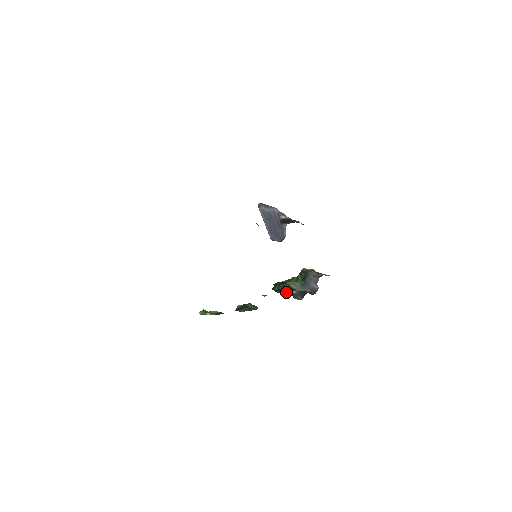
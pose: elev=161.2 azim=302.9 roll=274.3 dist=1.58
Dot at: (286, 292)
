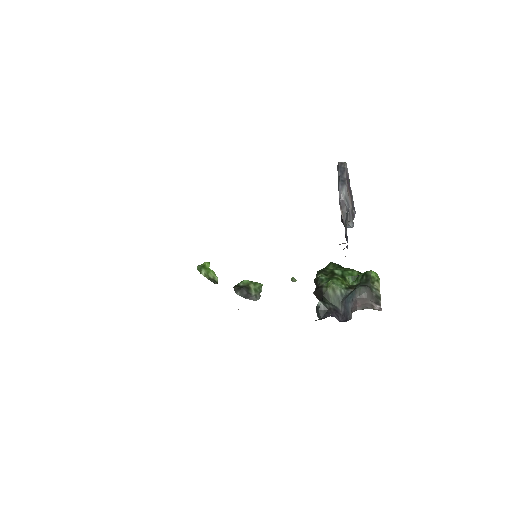
Dot at: (318, 293)
